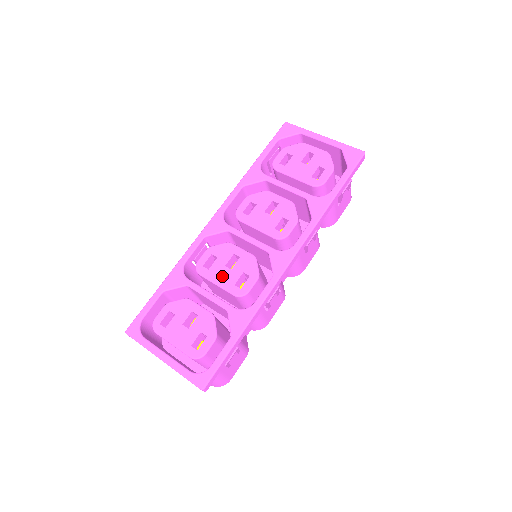
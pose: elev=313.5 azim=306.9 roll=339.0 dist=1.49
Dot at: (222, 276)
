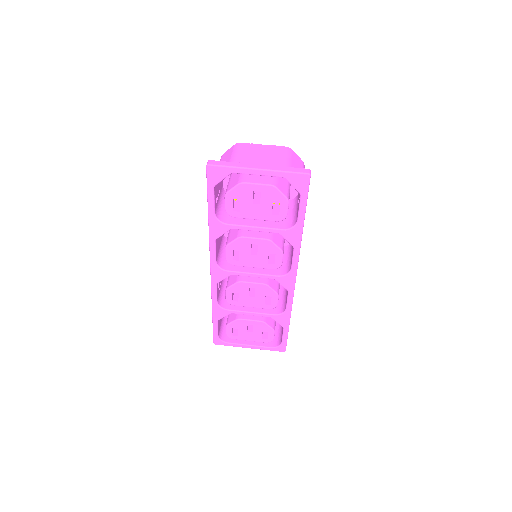
Dot at: (252, 302)
